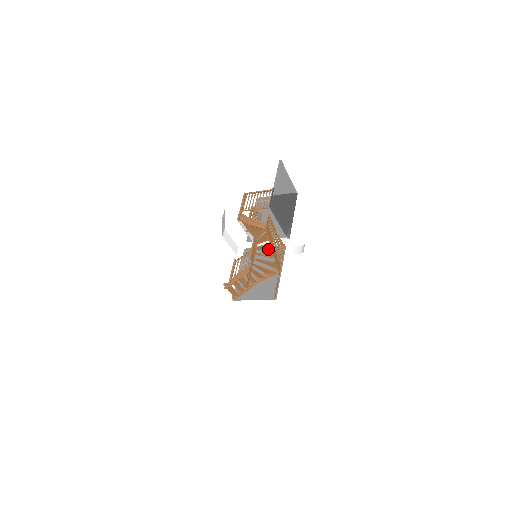
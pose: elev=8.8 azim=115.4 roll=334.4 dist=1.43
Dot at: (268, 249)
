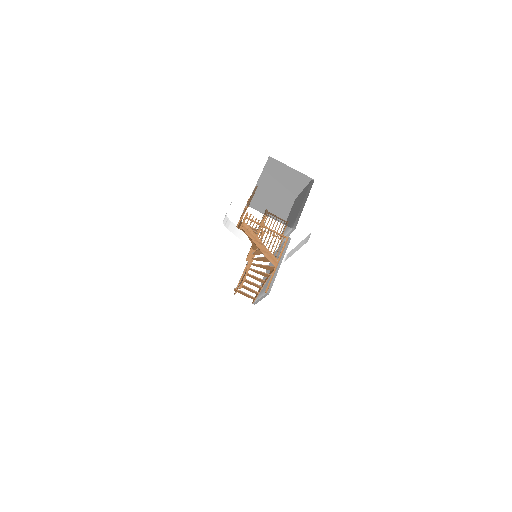
Dot at: occluded
